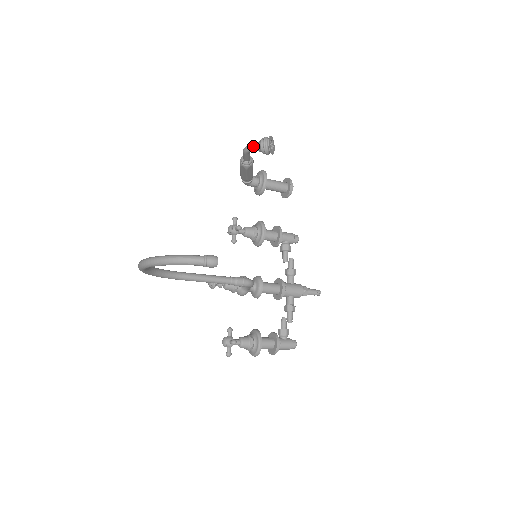
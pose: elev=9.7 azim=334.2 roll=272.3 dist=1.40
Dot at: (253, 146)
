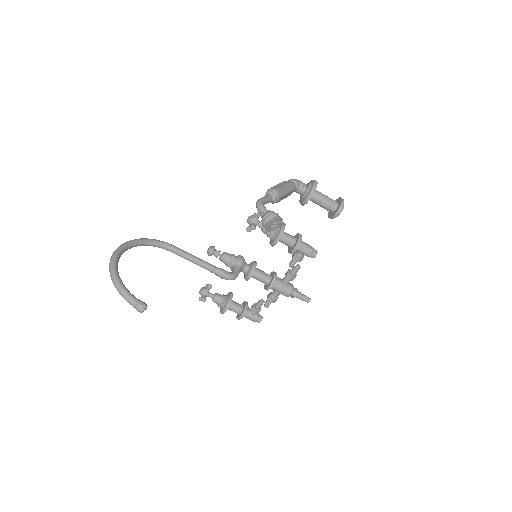
Dot at: (260, 211)
